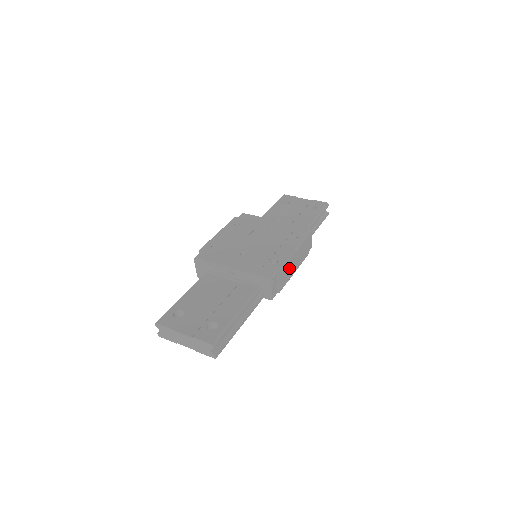
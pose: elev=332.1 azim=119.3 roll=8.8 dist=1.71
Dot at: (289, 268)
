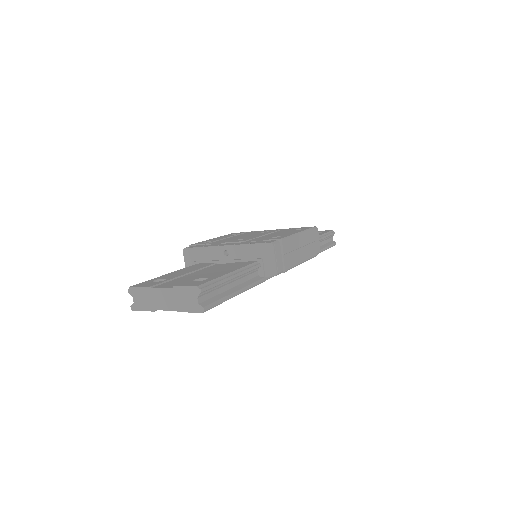
Dot at: (294, 248)
